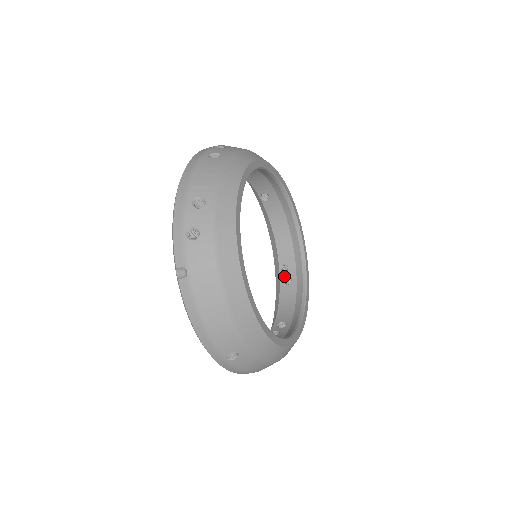
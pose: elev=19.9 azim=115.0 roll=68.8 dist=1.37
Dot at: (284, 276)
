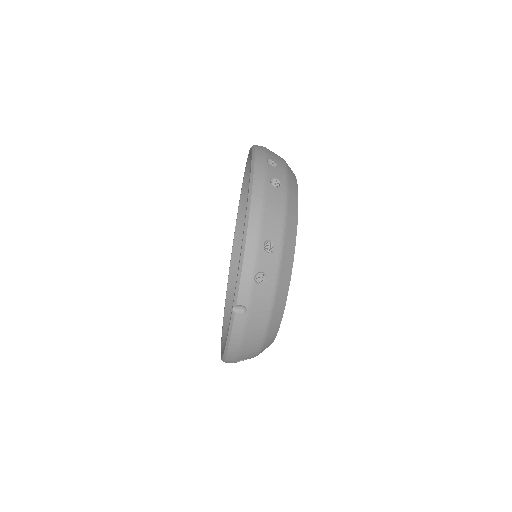
Dot at: occluded
